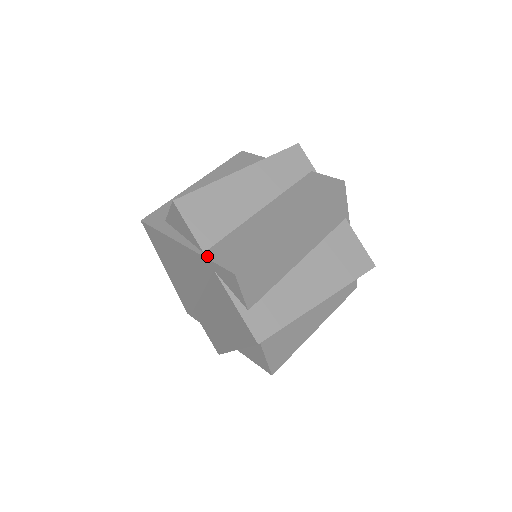
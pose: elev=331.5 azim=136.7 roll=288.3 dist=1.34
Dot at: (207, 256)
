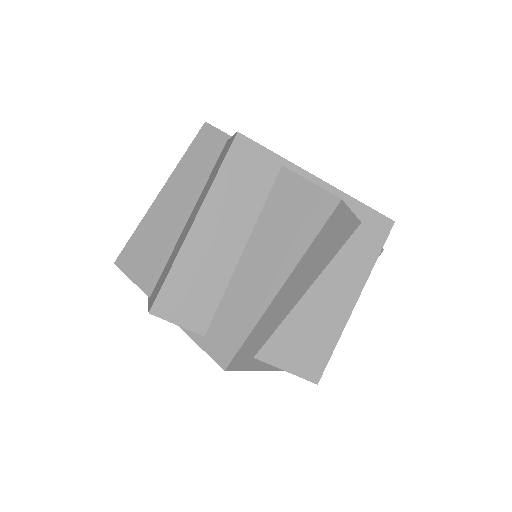
Dot at: (149, 301)
